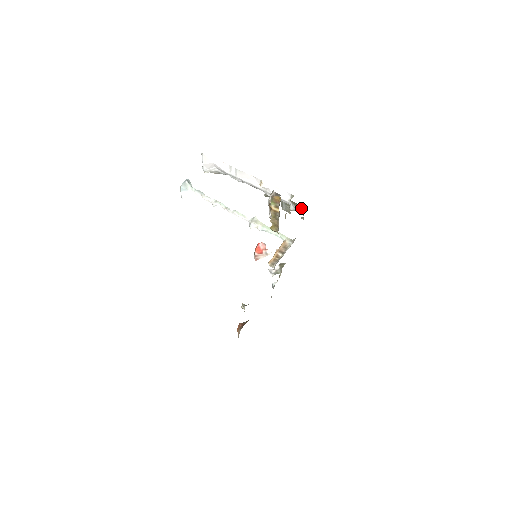
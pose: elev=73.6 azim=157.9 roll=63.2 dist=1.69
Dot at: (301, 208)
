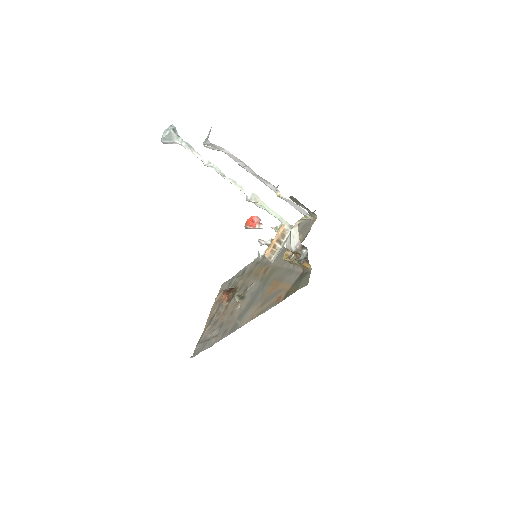
Dot at: occluded
